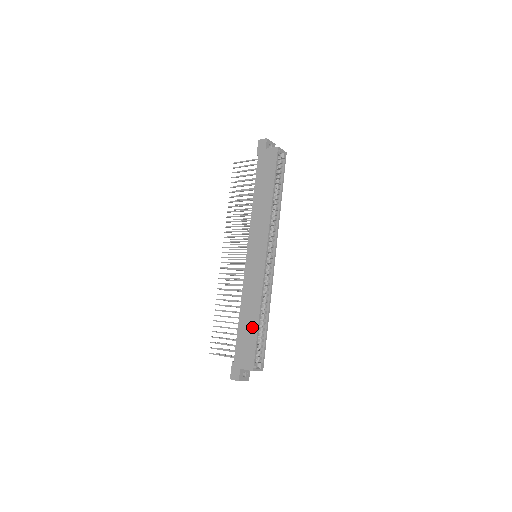
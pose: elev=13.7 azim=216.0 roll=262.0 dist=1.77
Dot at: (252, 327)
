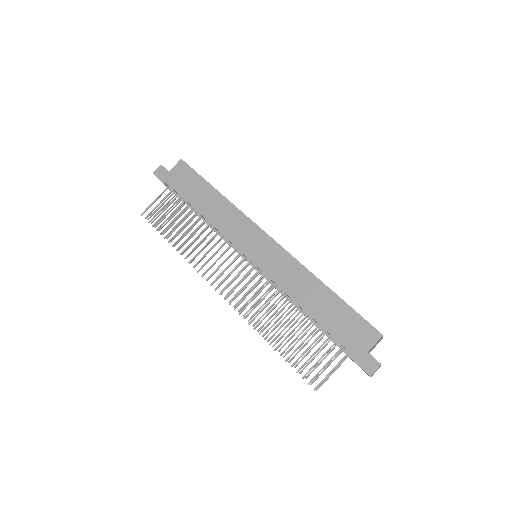
Dot at: (332, 303)
